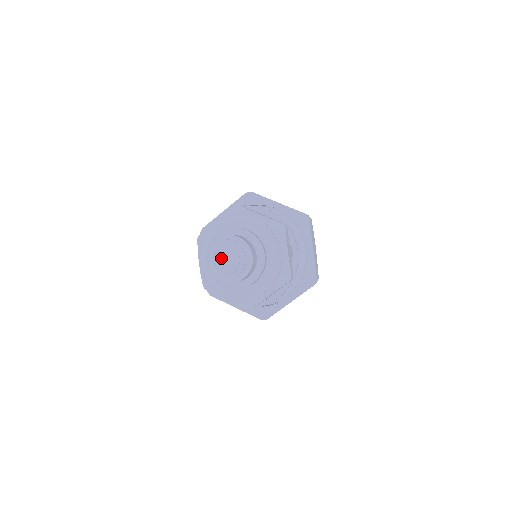
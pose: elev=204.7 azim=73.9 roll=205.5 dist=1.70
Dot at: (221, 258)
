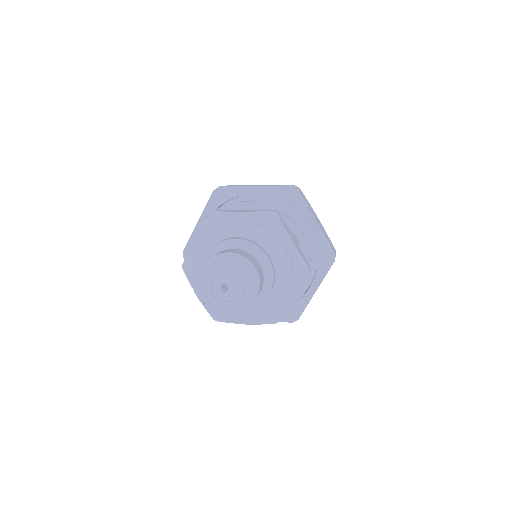
Dot at: (220, 287)
